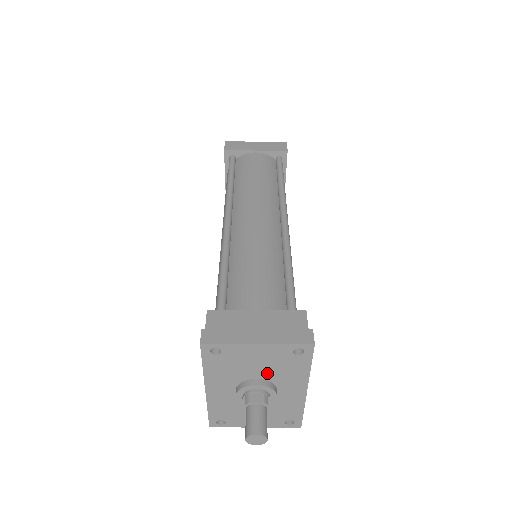
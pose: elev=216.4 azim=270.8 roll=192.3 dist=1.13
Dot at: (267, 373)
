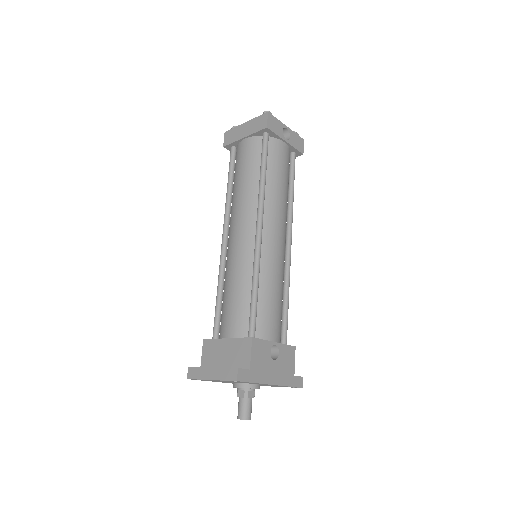
Dot at: (238, 382)
